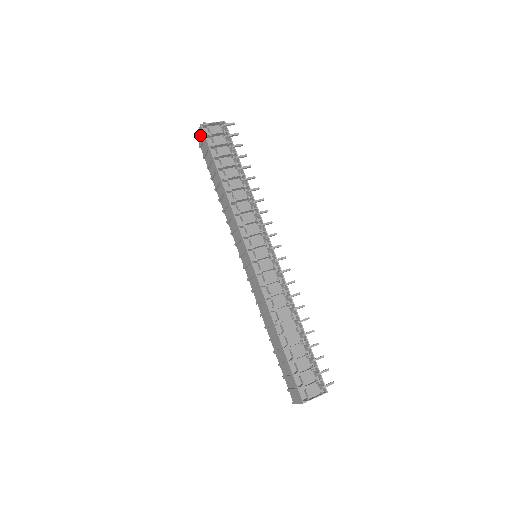
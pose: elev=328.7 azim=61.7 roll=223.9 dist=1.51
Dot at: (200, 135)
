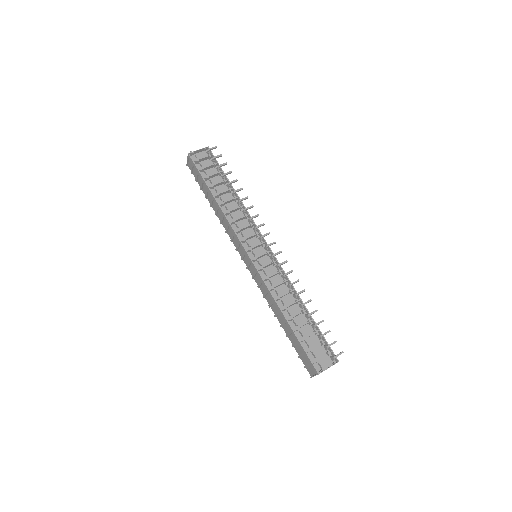
Dot at: (190, 163)
